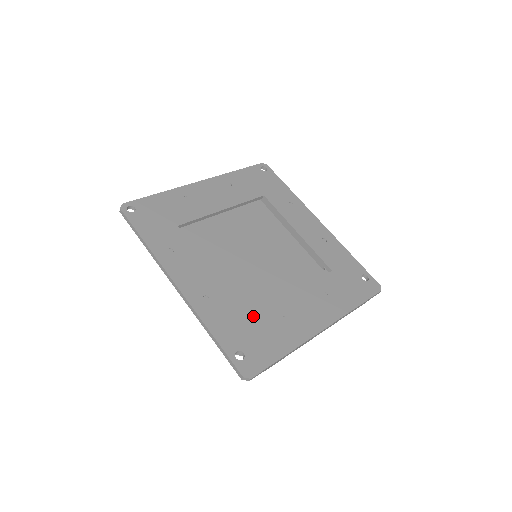
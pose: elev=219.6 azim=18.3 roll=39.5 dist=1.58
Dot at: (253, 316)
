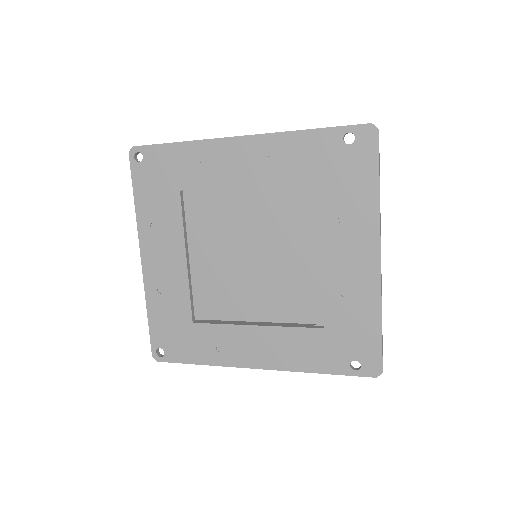
Dot at: (324, 323)
